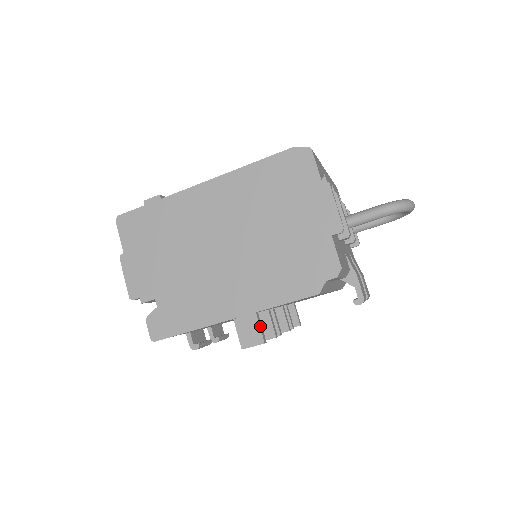
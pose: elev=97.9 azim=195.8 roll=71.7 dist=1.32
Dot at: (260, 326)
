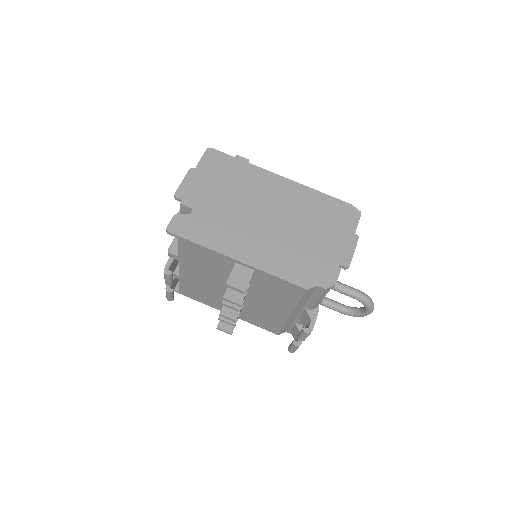
Dot at: occluded
